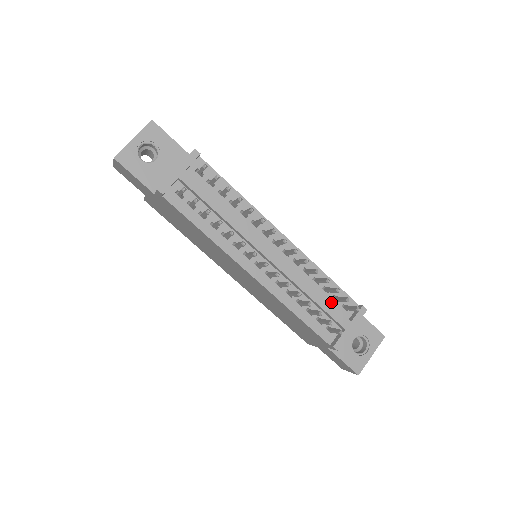
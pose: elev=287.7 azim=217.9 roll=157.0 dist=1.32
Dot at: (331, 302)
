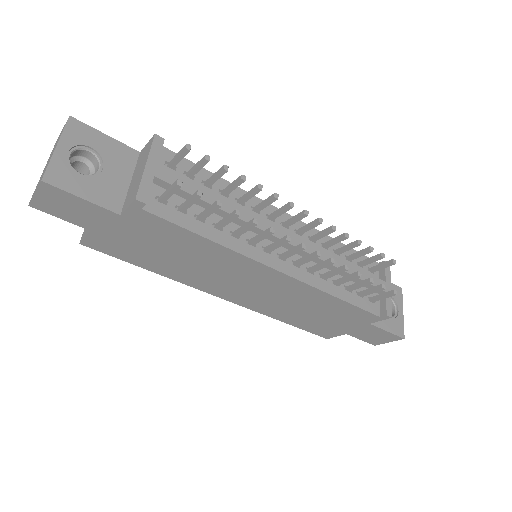
Dot at: occluded
